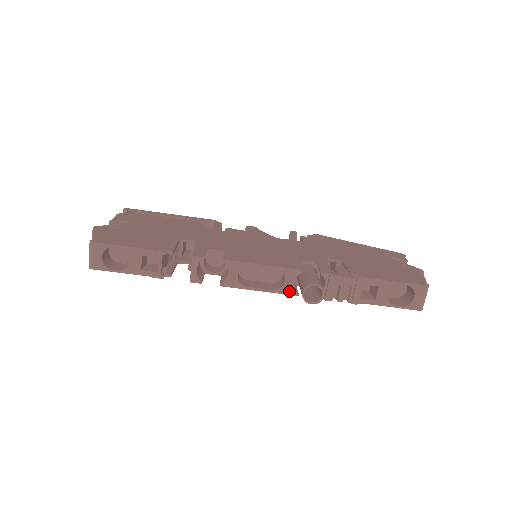
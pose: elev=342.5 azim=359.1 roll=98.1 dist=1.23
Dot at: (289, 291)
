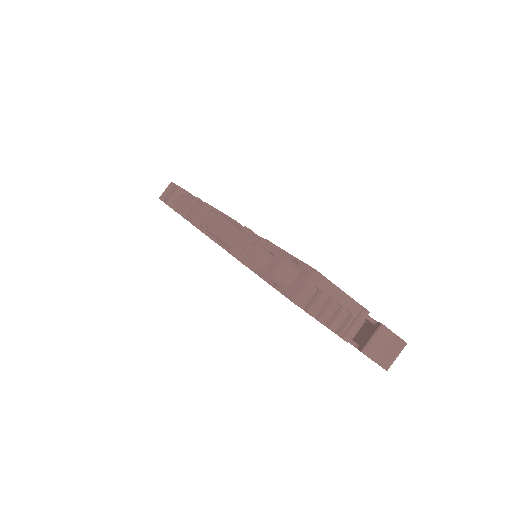
Dot at: occluded
